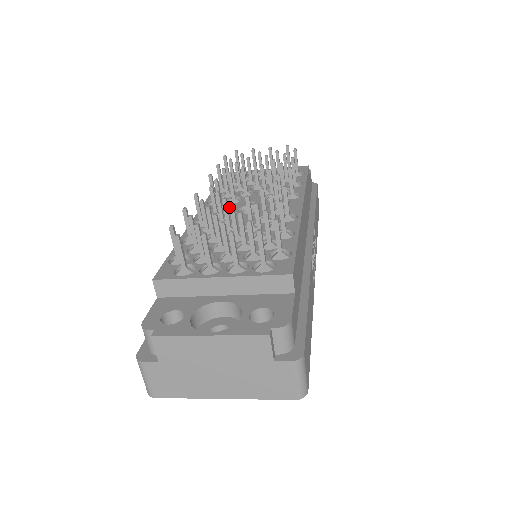
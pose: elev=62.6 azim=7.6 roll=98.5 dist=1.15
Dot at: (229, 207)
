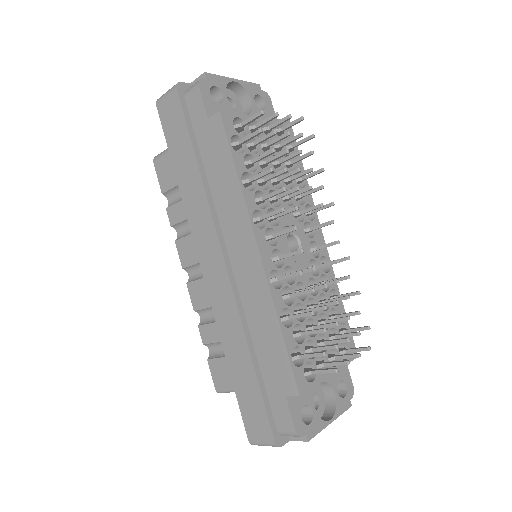
Dot at: occluded
